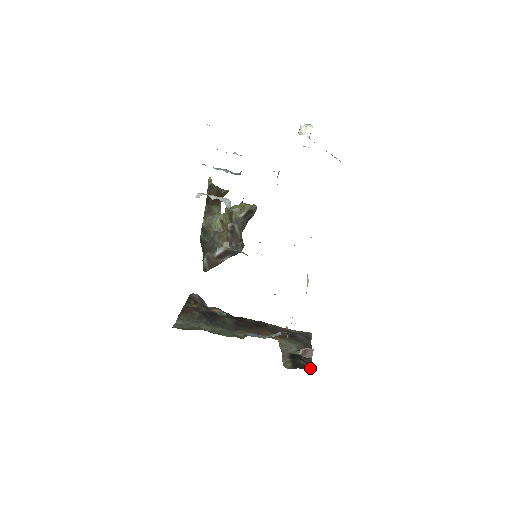
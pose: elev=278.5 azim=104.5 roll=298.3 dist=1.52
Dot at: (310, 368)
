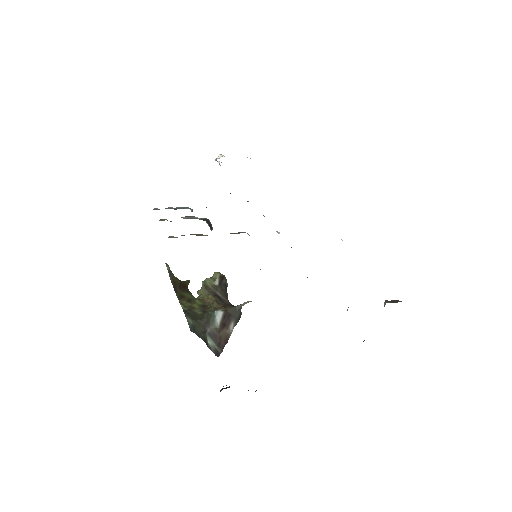
Dot at: occluded
